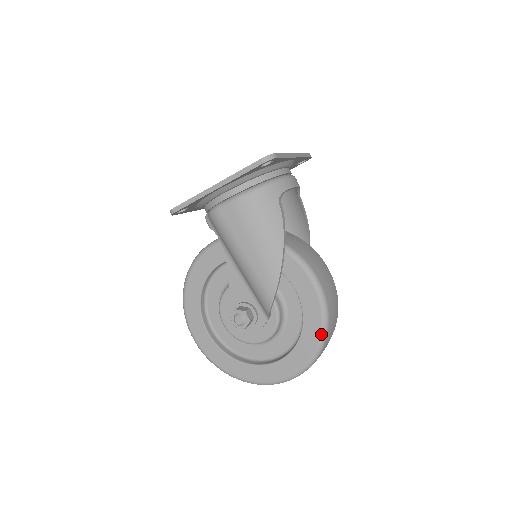
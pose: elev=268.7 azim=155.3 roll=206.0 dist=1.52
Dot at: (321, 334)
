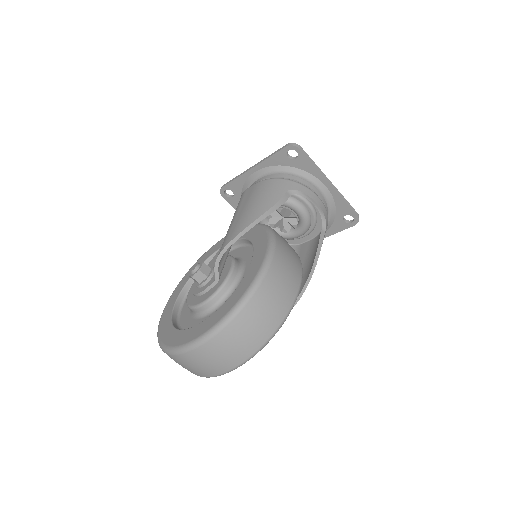
Dot at: (239, 301)
